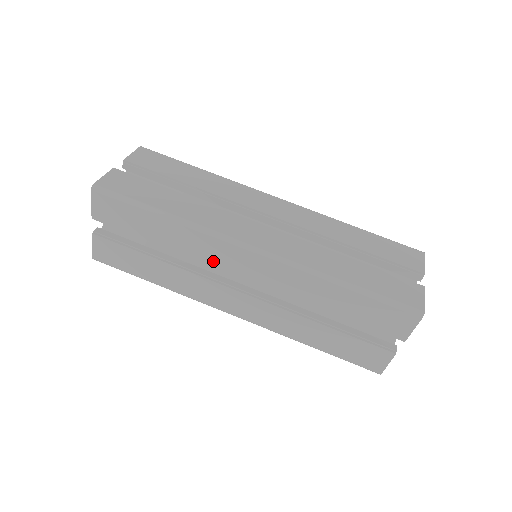
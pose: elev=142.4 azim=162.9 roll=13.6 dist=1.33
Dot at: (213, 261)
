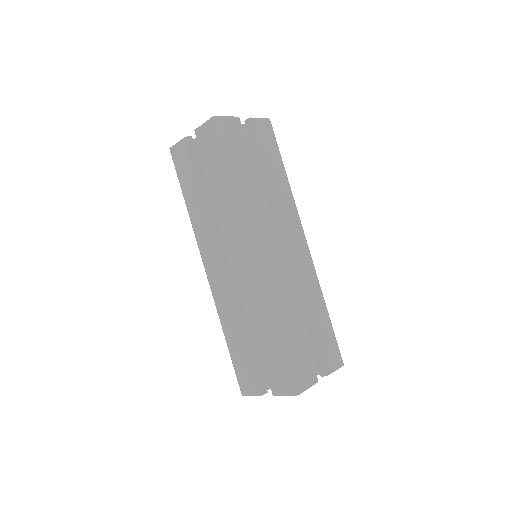
Dot at: (229, 234)
